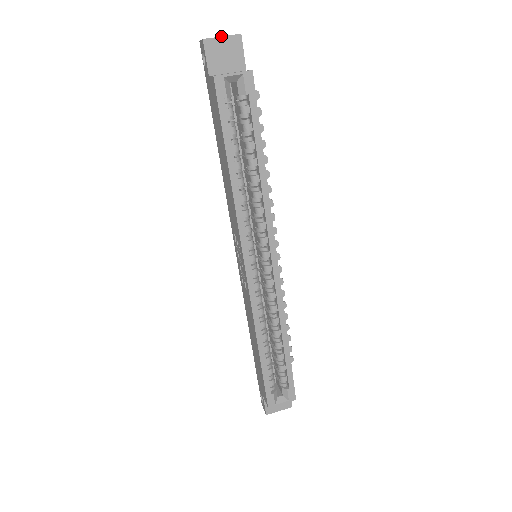
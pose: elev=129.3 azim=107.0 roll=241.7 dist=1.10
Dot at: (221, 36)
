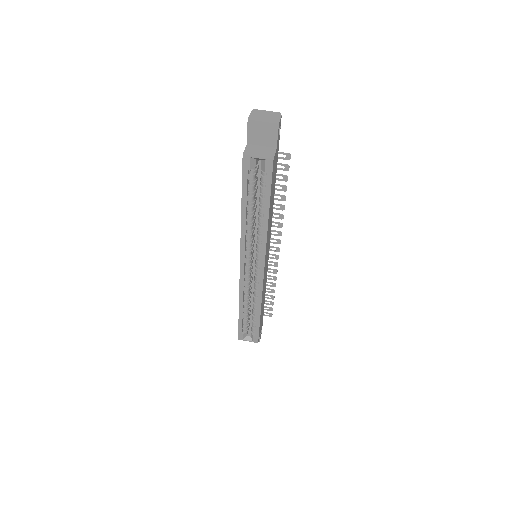
Dot at: (262, 121)
